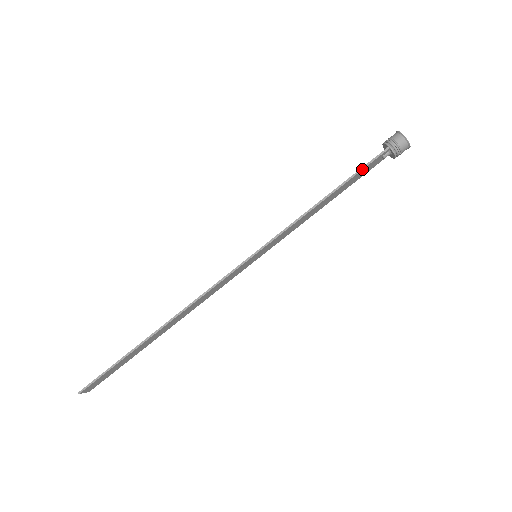
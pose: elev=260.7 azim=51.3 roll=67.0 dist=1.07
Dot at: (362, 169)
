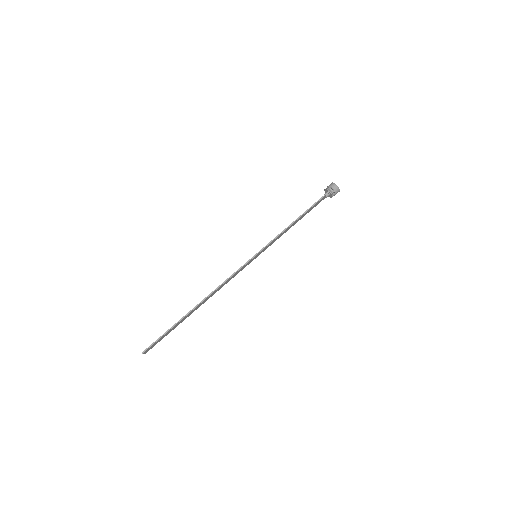
Dot at: (315, 203)
